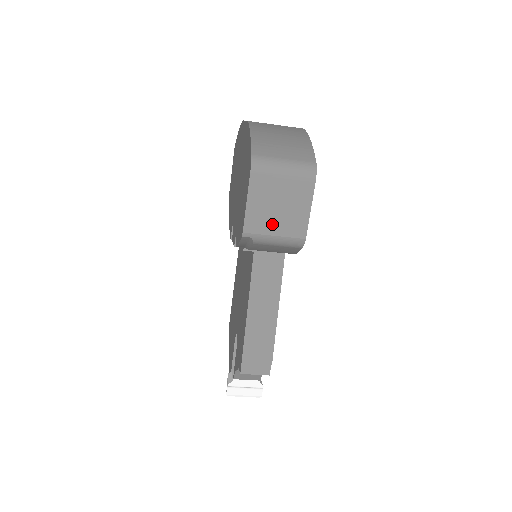
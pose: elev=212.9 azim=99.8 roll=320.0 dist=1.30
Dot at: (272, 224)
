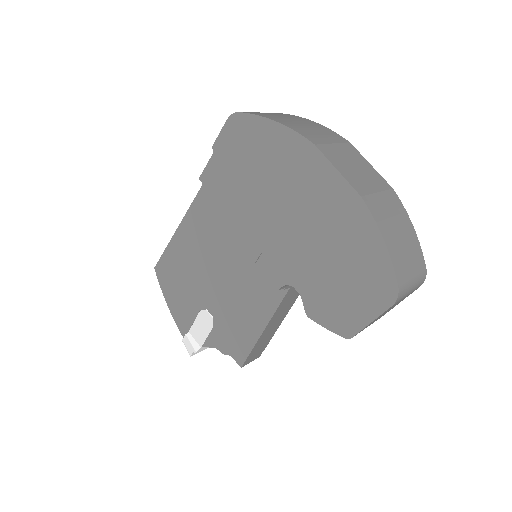
Dot at: occluded
